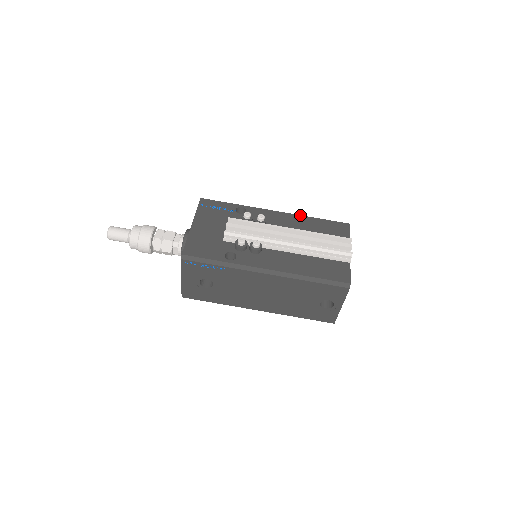
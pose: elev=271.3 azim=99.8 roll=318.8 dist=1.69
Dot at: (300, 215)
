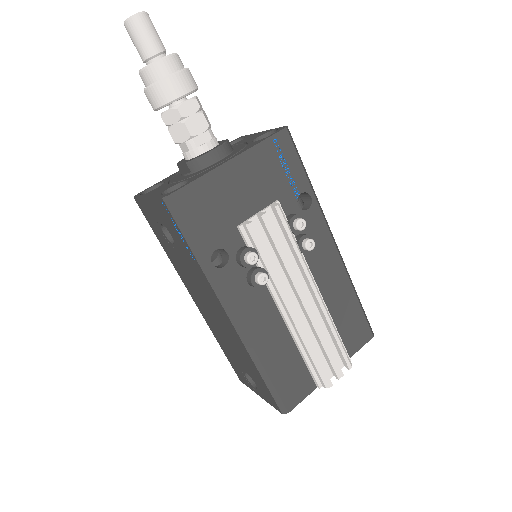
Dot at: (348, 276)
